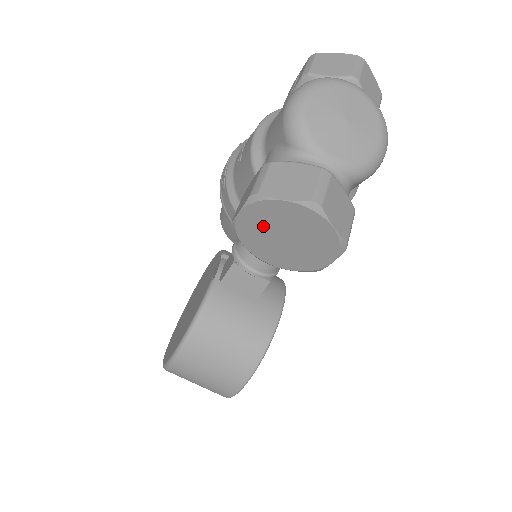
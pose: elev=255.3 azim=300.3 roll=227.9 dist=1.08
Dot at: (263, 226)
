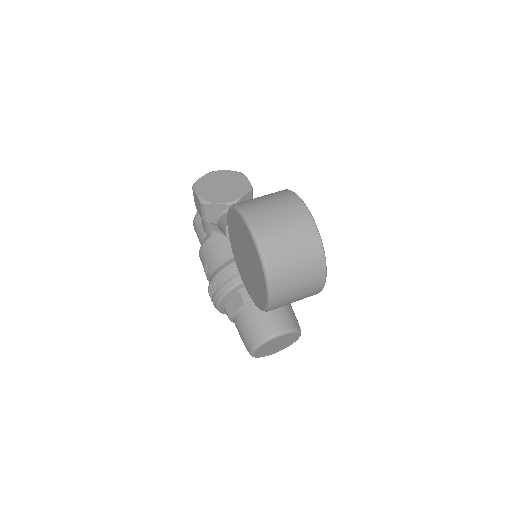
Dot at: (209, 190)
